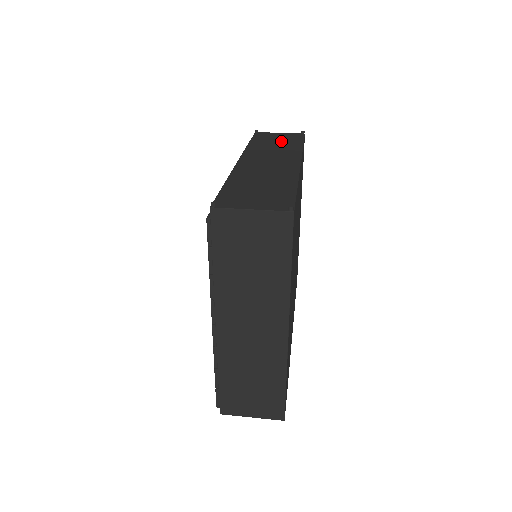
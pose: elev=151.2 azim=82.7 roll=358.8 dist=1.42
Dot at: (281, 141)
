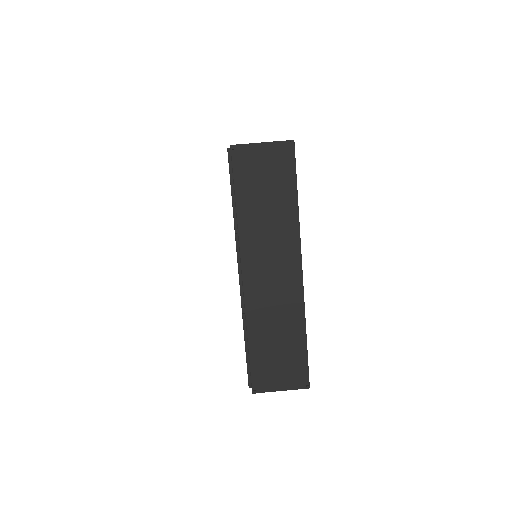
Dot at: (271, 190)
